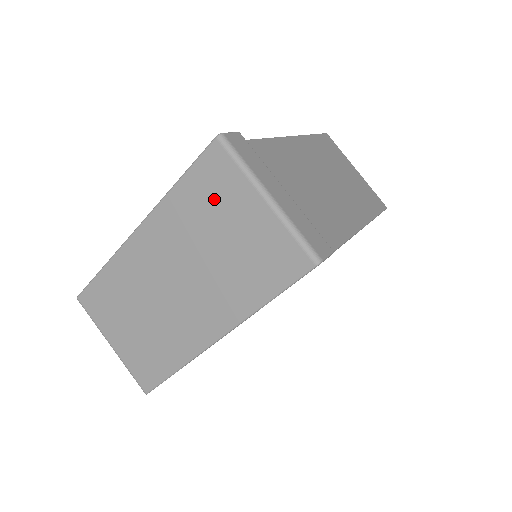
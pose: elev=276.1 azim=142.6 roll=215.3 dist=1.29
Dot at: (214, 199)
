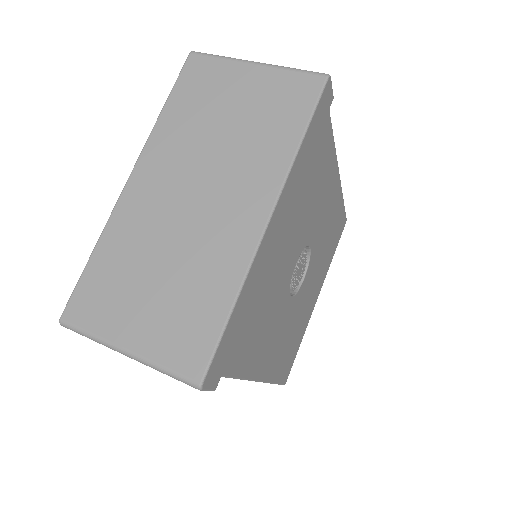
Dot at: (206, 94)
